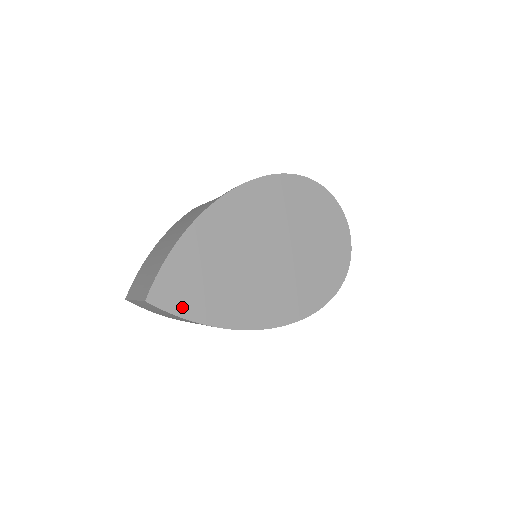
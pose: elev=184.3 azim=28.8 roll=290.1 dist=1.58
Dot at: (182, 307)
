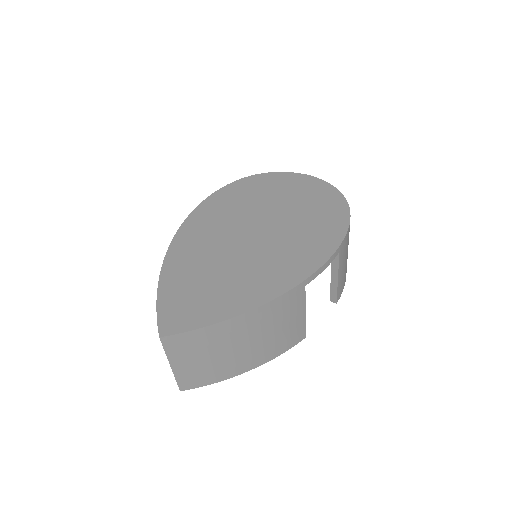
Dot at: (201, 319)
